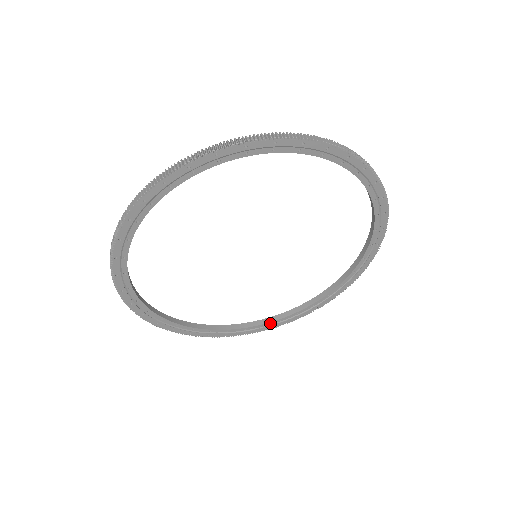
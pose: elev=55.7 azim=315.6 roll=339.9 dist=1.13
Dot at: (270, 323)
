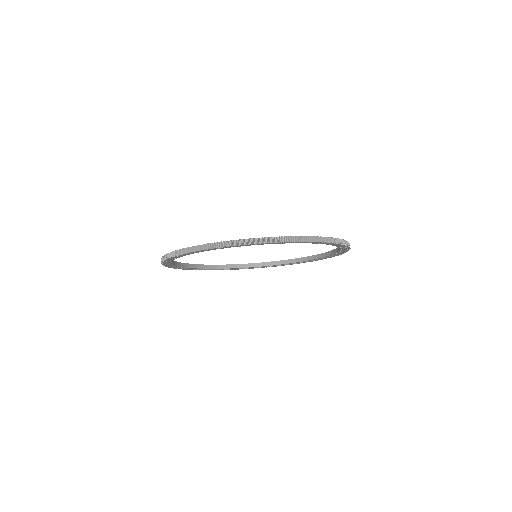
Dot at: (273, 265)
